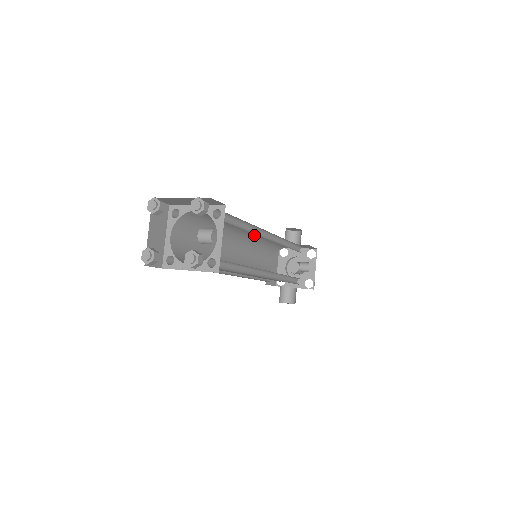
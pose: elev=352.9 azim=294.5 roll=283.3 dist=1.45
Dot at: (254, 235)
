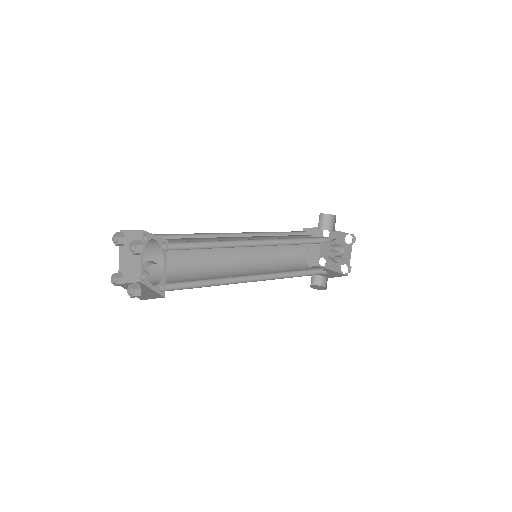
Dot at: (255, 236)
